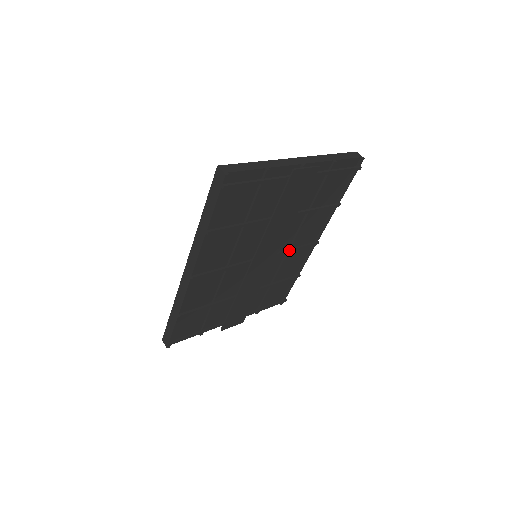
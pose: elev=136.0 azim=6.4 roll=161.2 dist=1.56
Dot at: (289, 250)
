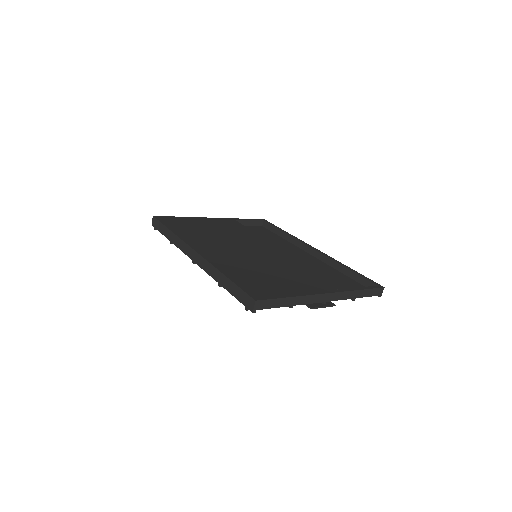
Dot at: occluded
